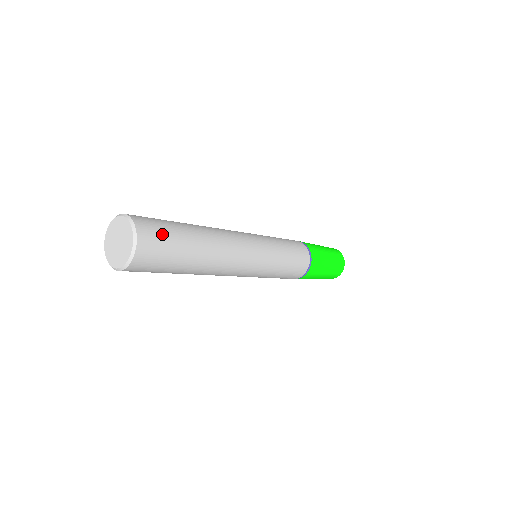
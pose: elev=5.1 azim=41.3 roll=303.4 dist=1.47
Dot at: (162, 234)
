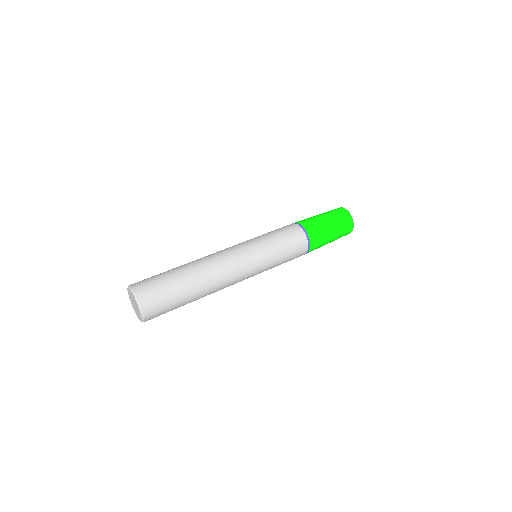
Dot at: (159, 292)
